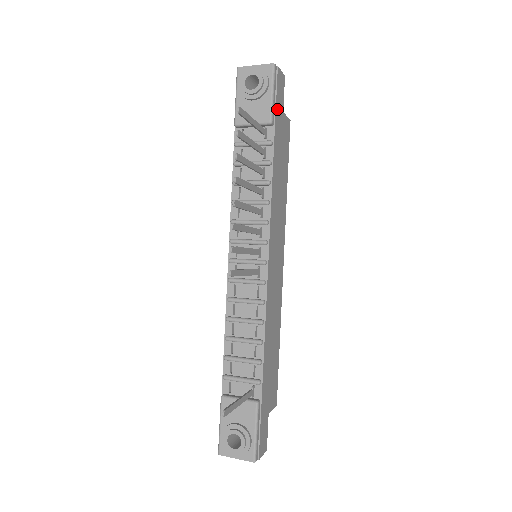
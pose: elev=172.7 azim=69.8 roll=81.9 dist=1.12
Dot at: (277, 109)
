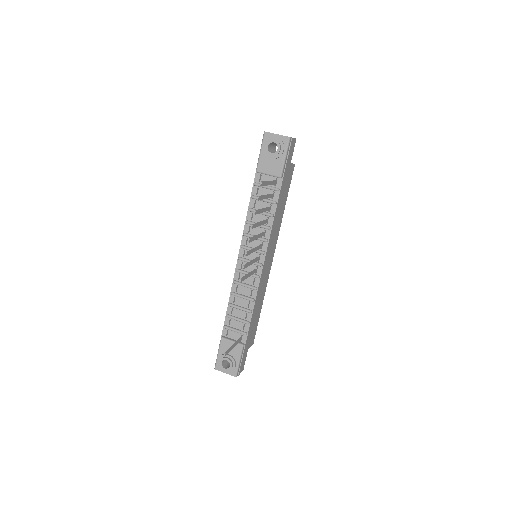
Dot at: (286, 166)
